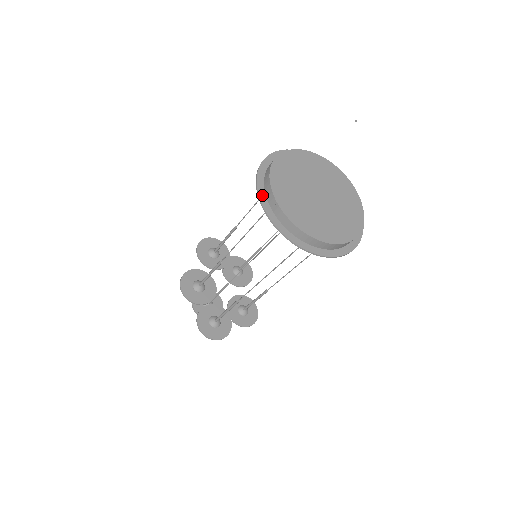
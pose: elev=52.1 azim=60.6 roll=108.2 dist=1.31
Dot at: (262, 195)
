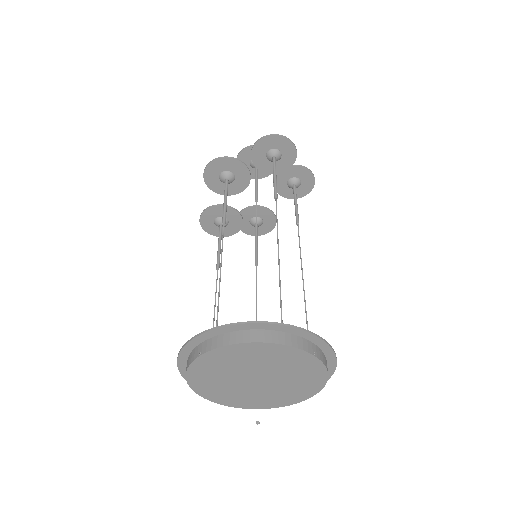
Dot at: occluded
